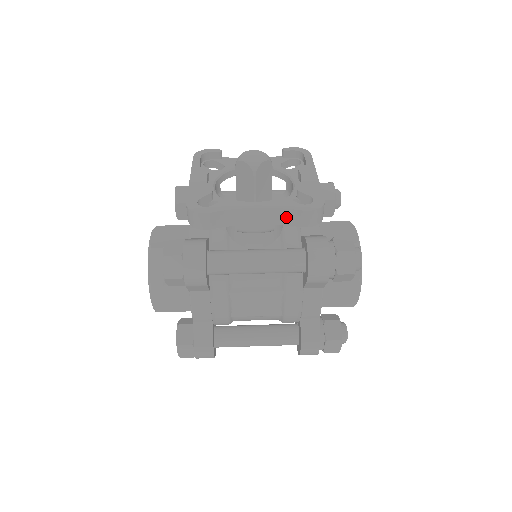
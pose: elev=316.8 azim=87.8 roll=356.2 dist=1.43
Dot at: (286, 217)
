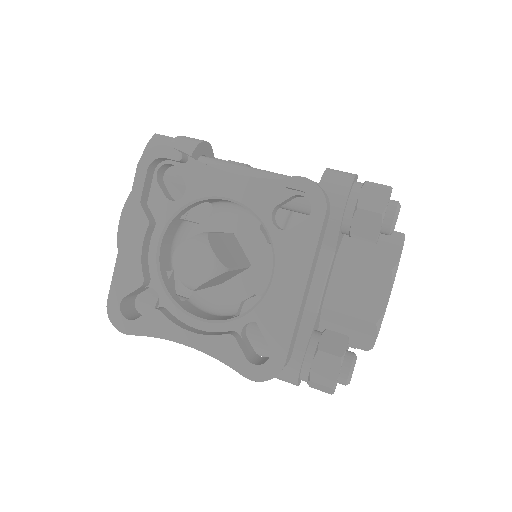
Dot at: occluded
